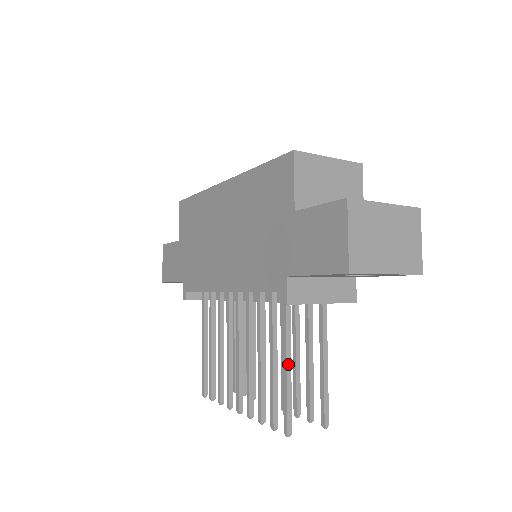
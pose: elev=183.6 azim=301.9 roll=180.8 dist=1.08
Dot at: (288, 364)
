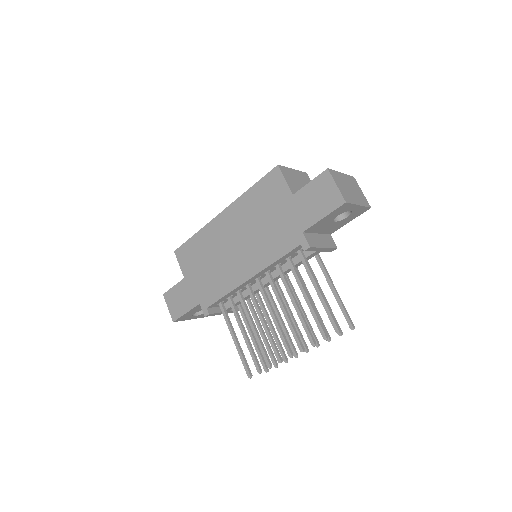
Dot at: (320, 290)
